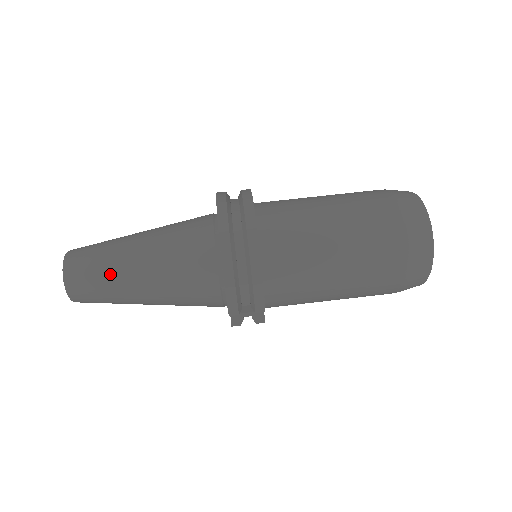
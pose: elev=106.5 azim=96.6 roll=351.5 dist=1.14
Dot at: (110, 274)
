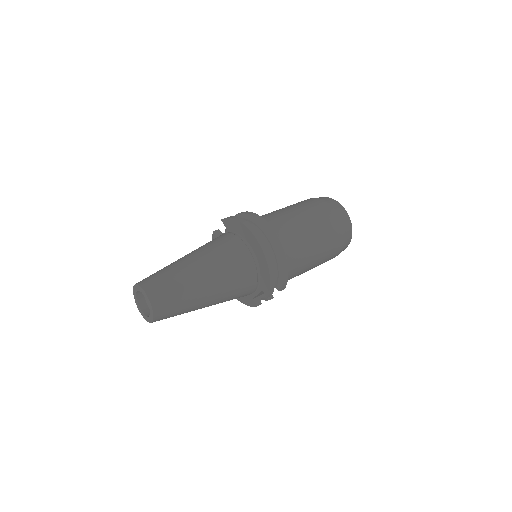
Dot at: (187, 292)
